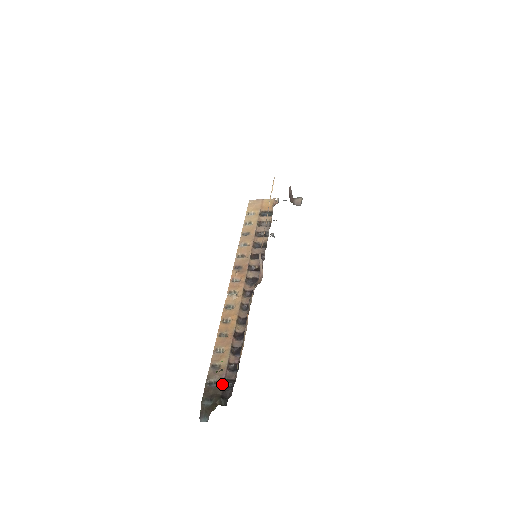
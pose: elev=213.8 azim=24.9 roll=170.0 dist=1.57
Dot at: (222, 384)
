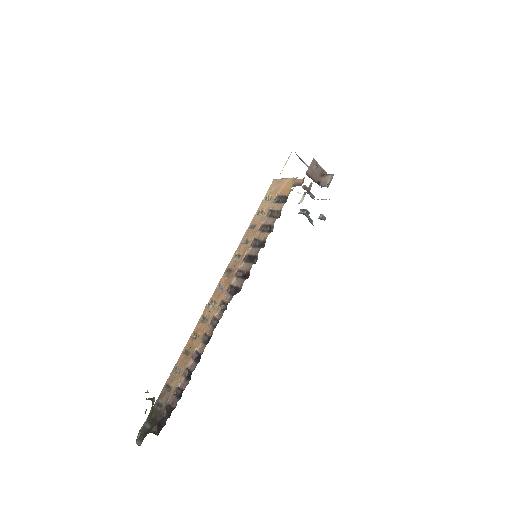
Dot at: (164, 410)
